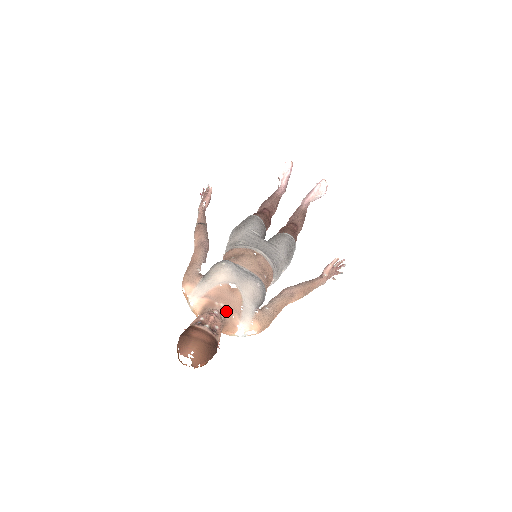
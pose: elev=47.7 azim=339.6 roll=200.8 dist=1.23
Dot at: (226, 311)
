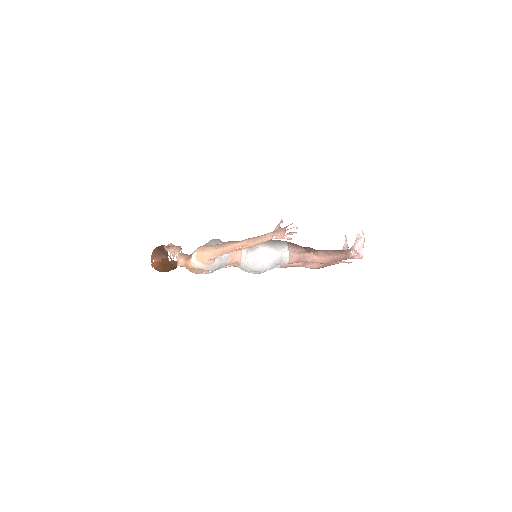
Dot at: (192, 253)
